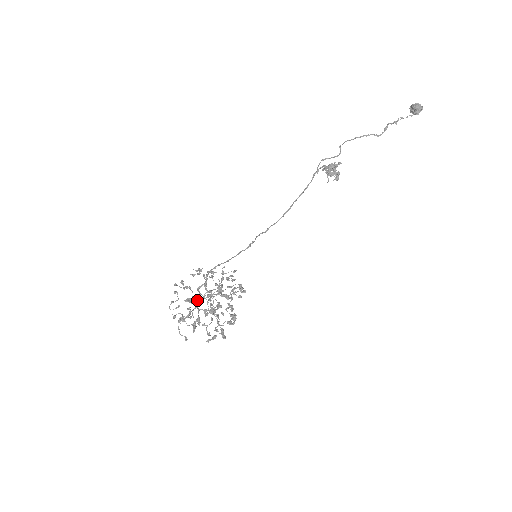
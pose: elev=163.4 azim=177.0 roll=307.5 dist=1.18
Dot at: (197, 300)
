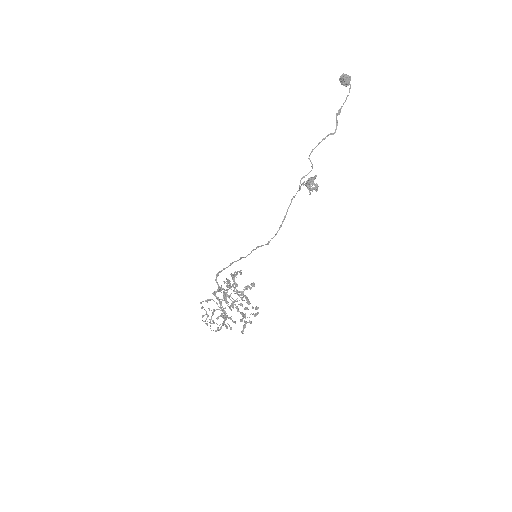
Dot at: (222, 307)
